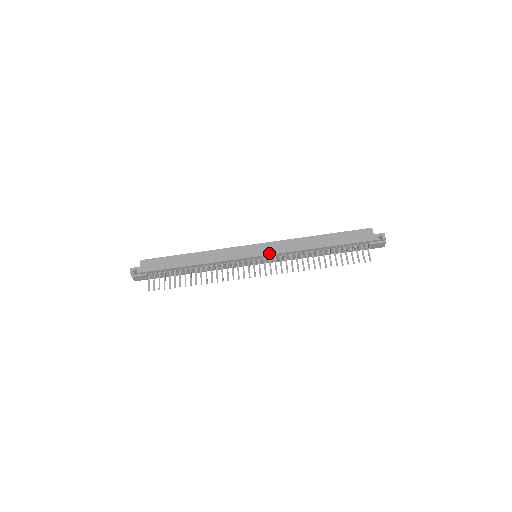
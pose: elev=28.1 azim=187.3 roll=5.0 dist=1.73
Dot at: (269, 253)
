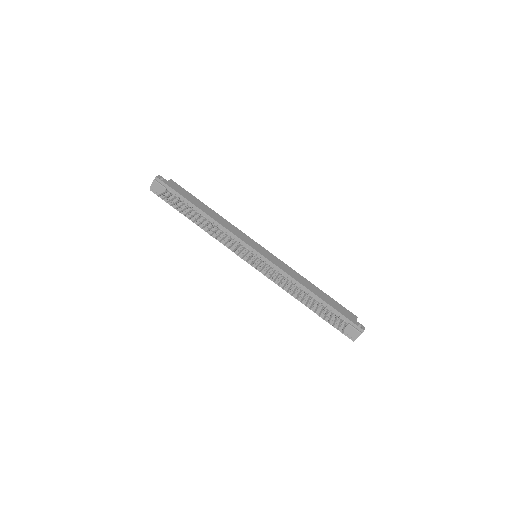
Dot at: (270, 260)
